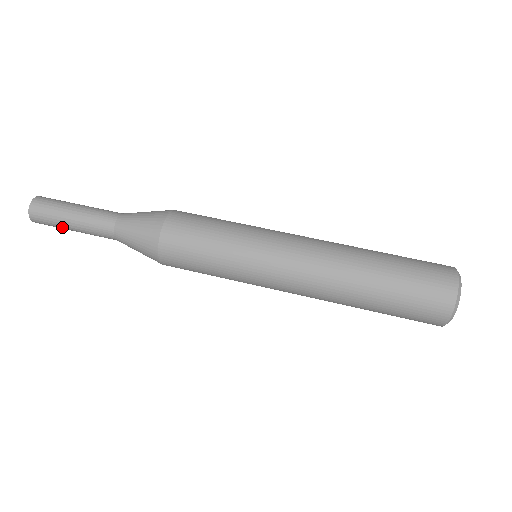
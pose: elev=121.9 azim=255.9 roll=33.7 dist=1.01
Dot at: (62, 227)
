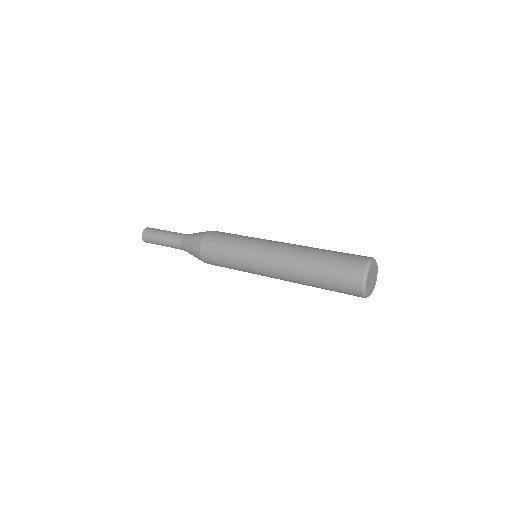
Dot at: occluded
